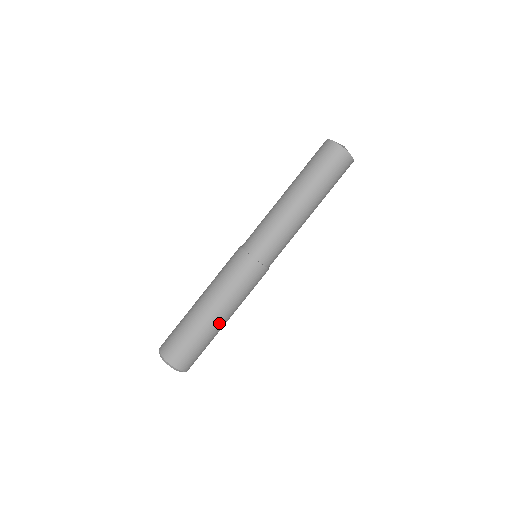
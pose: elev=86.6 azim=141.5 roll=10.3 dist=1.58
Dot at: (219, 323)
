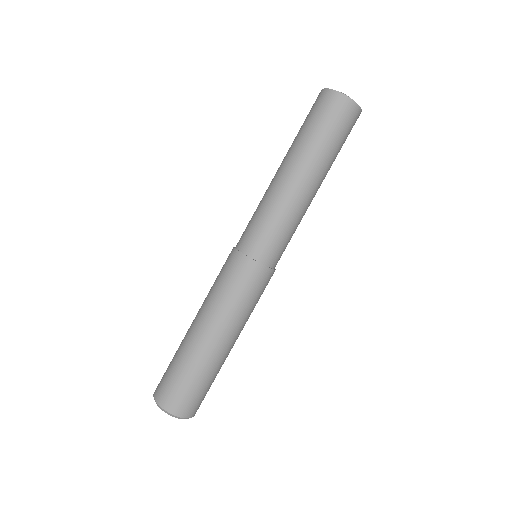
Dot at: (203, 341)
